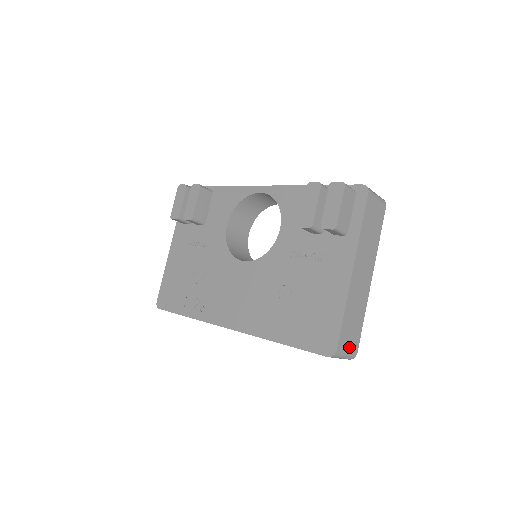
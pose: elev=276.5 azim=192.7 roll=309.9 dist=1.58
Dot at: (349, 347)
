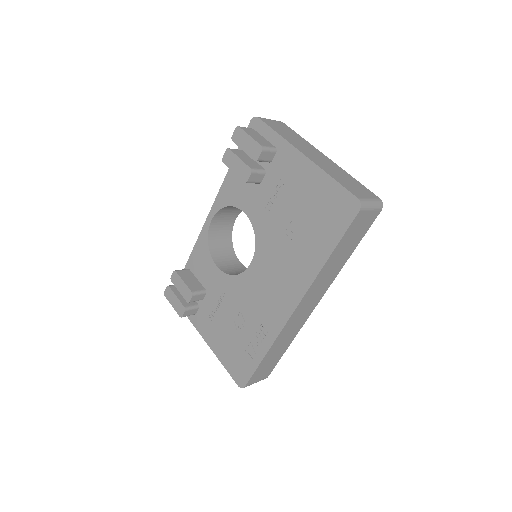
Dot at: (367, 196)
